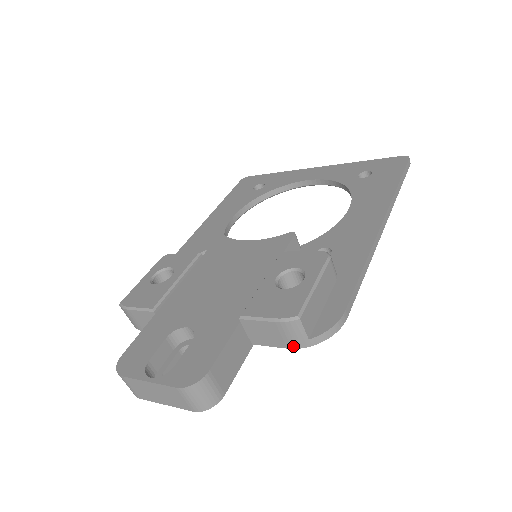
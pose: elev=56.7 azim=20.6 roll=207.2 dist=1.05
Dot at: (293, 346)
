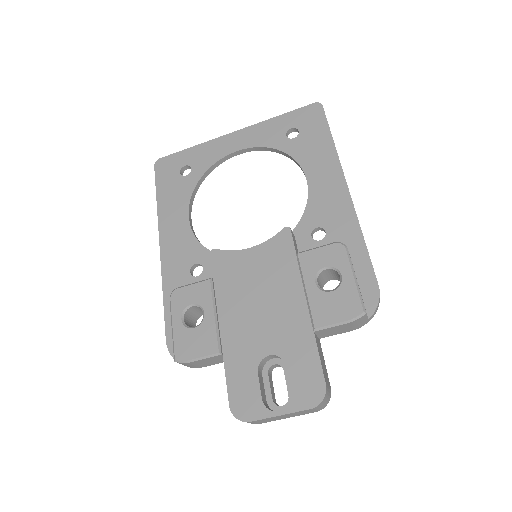
Dot at: (357, 328)
